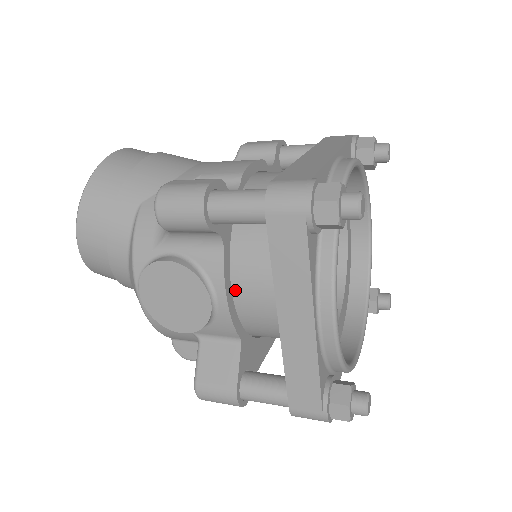
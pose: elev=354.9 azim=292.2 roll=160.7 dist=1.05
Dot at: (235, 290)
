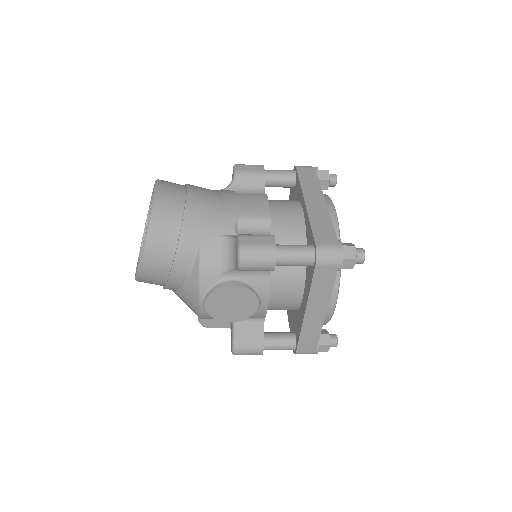
Dot at: (270, 294)
